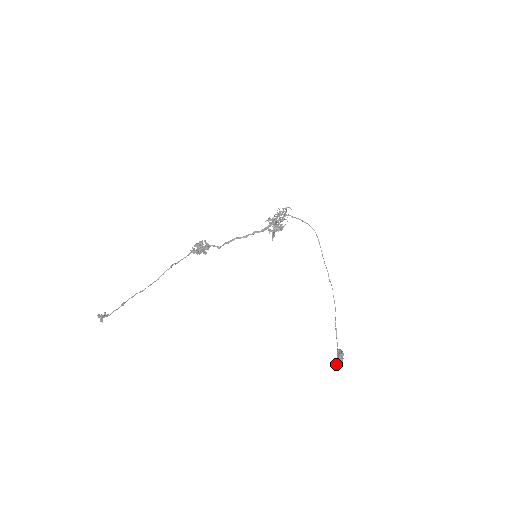
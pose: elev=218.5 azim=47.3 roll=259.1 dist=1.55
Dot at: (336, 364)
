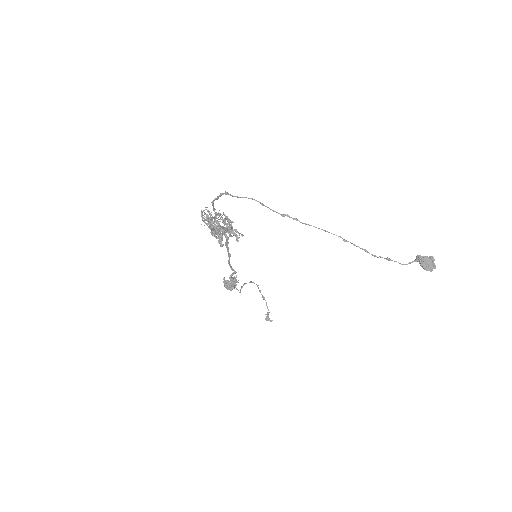
Dot at: occluded
